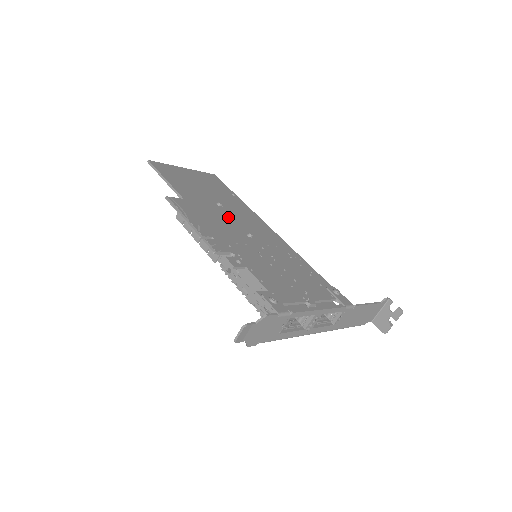
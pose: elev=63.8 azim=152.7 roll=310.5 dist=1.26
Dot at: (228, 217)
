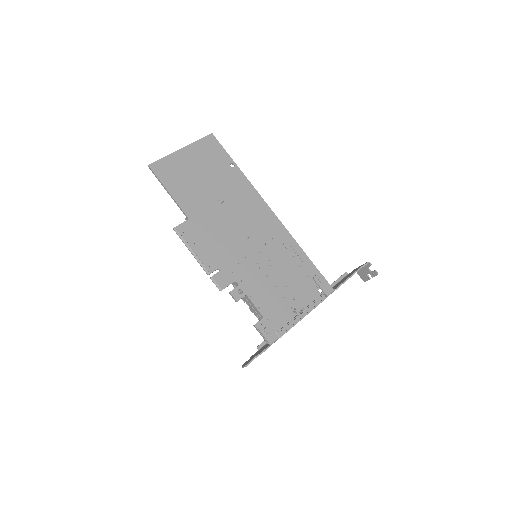
Dot at: (229, 220)
